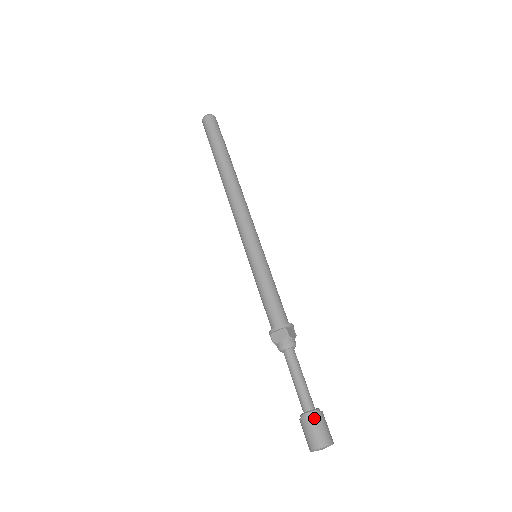
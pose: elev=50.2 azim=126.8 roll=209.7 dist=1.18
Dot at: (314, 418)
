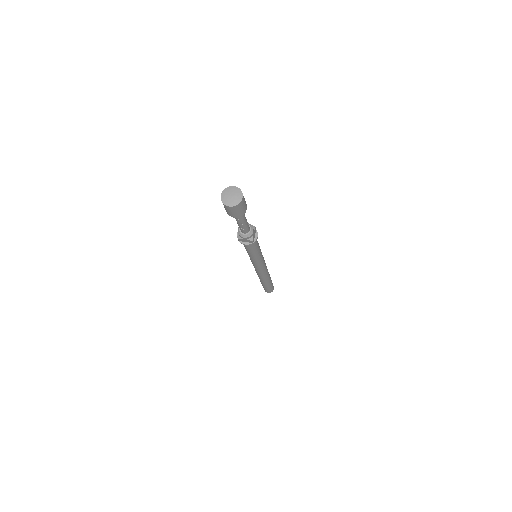
Dot at: occluded
